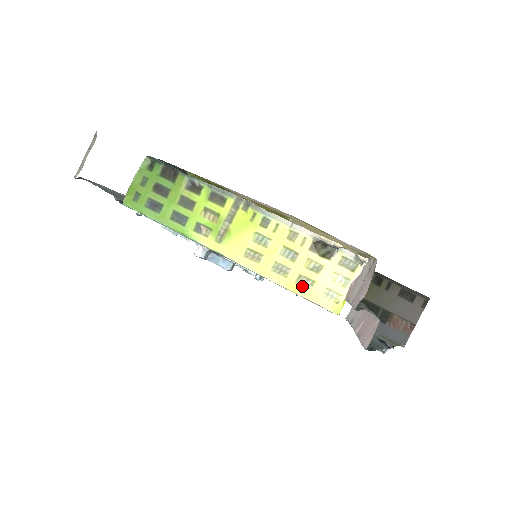
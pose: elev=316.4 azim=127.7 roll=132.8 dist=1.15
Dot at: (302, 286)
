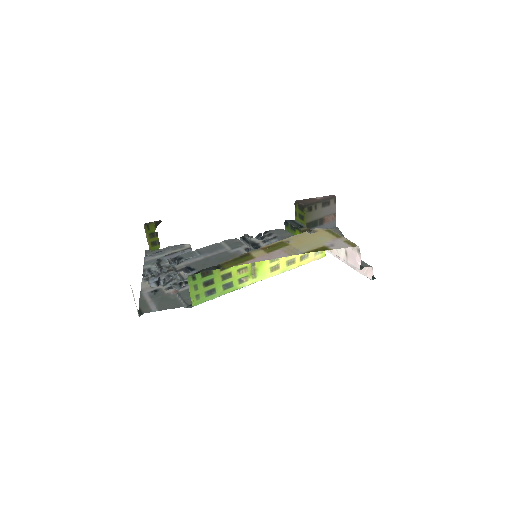
Dot at: (304, 260)
